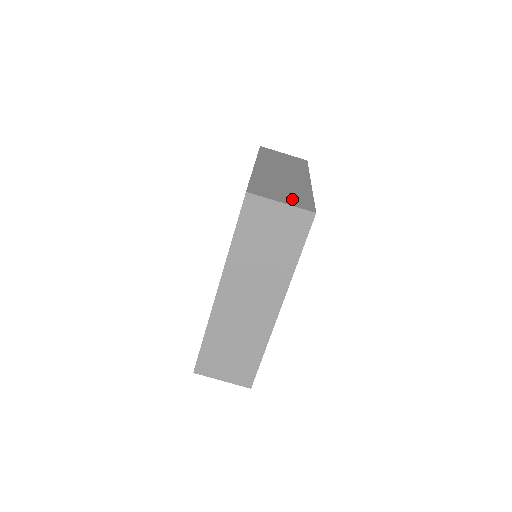
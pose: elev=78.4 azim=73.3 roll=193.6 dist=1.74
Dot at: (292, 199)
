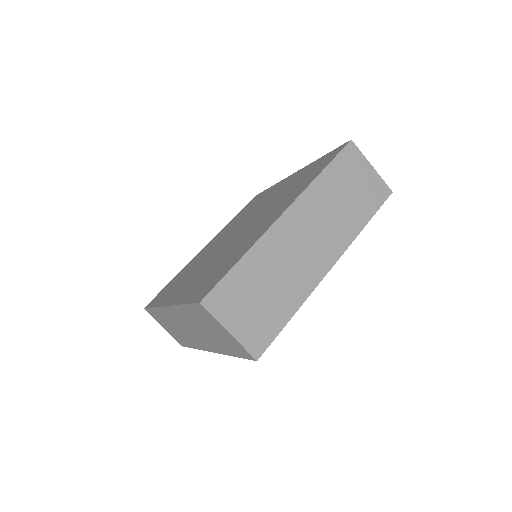
Dot at: occluded
